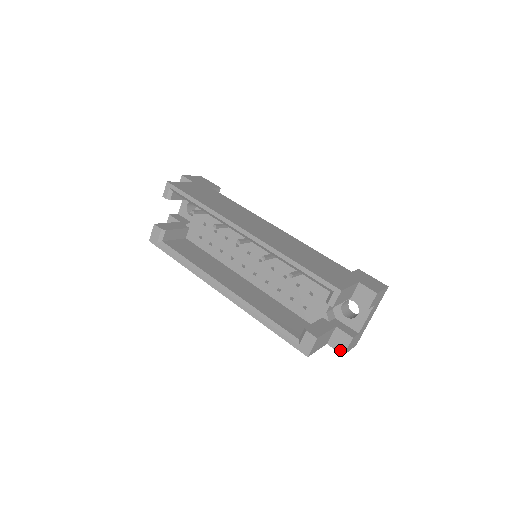
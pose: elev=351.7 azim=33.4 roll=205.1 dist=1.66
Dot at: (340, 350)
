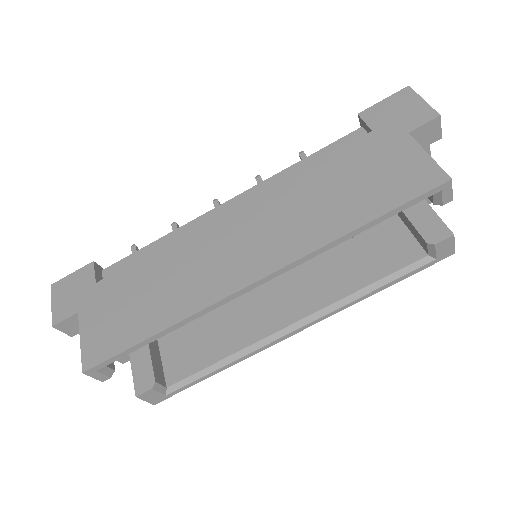
Dot at: occluded
